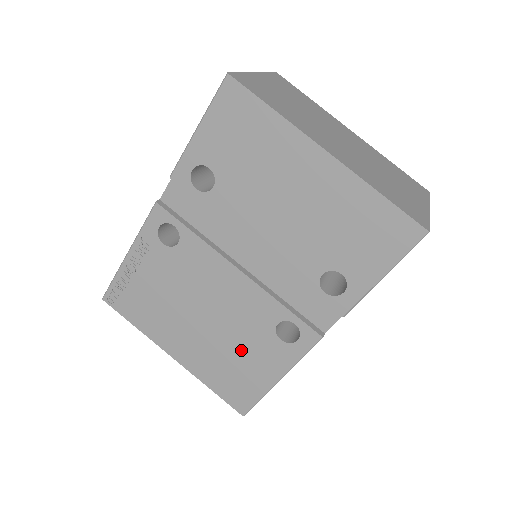
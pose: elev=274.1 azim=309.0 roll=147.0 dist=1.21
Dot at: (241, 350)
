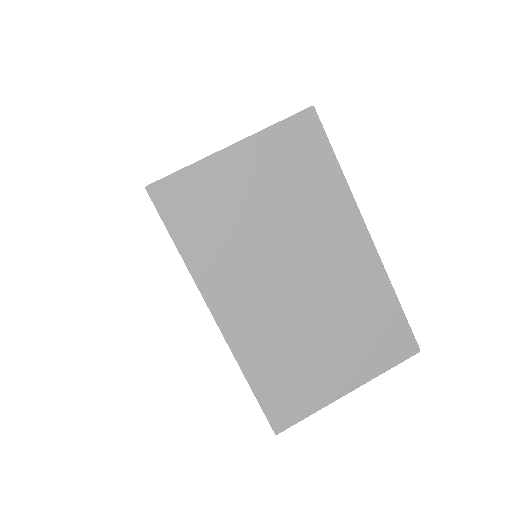
Dot at: occluded
